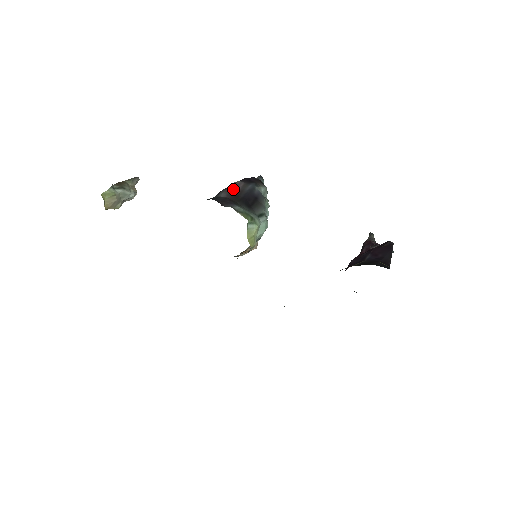
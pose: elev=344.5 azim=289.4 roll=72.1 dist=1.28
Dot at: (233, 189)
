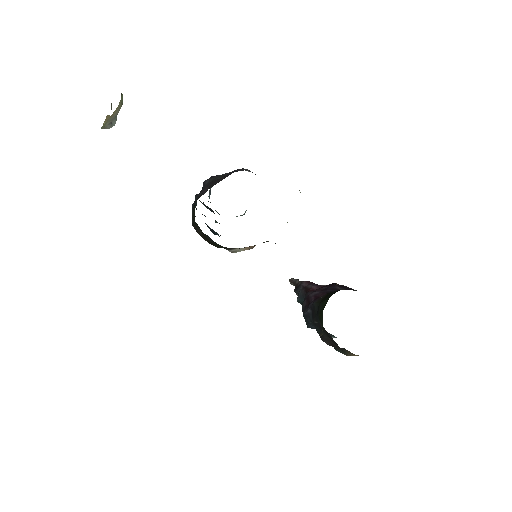
Dot at: occluded
